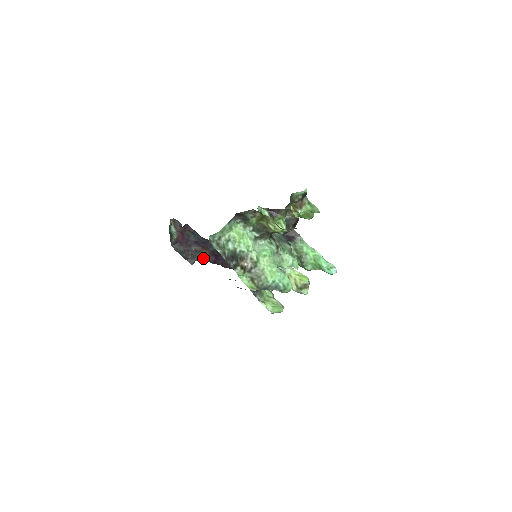
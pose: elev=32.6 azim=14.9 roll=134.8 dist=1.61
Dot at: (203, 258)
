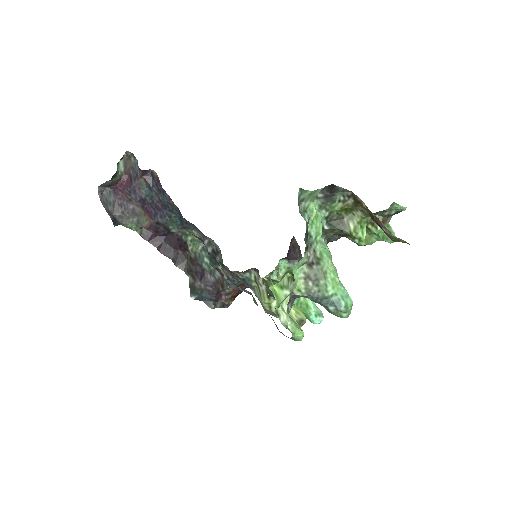
Dot at: (136, 226)
